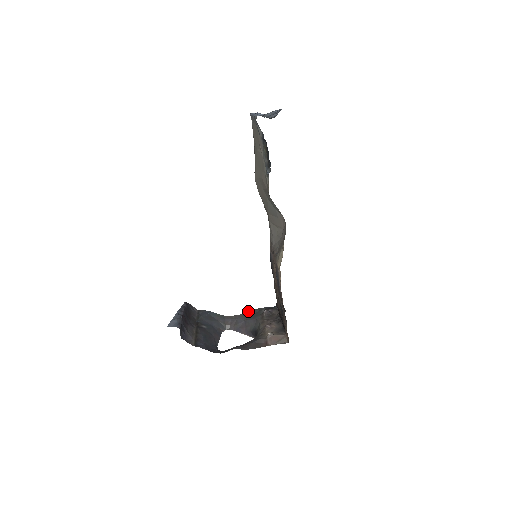
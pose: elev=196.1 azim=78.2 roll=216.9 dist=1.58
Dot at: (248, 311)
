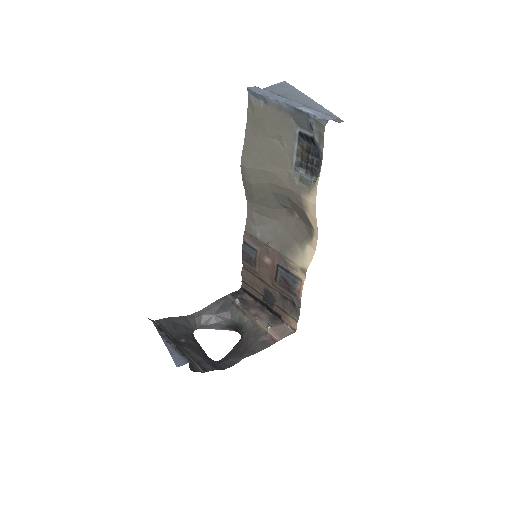
Dot at: (211, 303)
